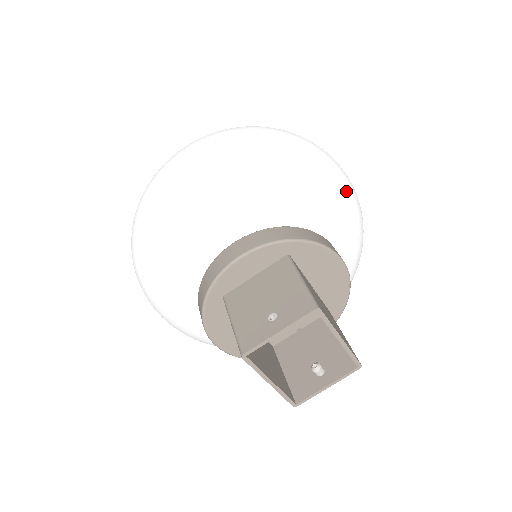
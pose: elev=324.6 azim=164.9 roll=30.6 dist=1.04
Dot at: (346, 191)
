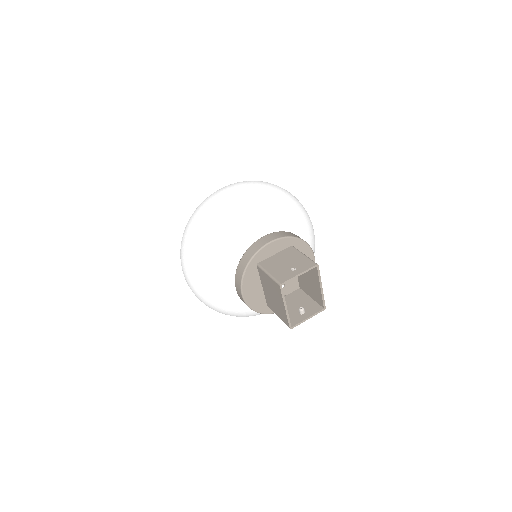
Dot at: occluded
